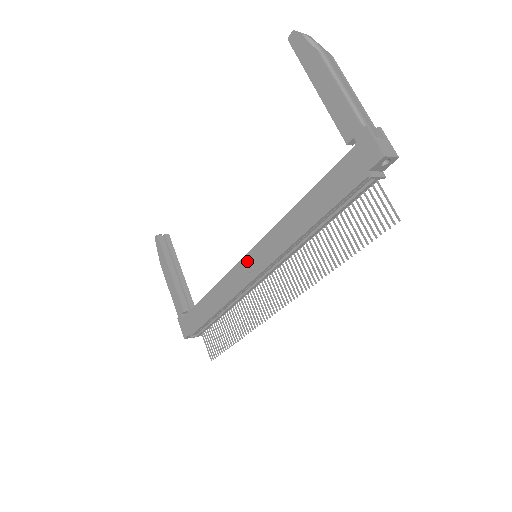
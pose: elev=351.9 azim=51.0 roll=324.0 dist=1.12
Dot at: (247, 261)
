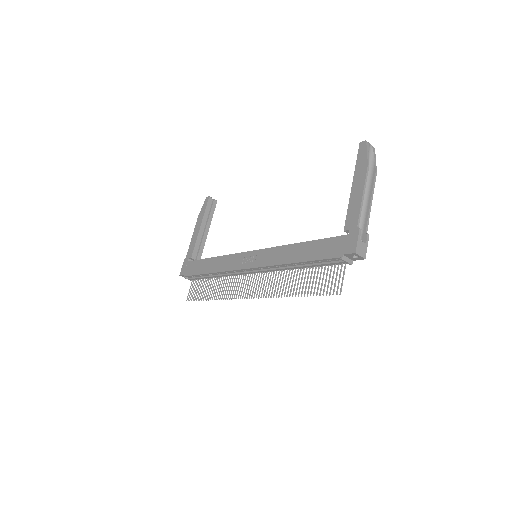
Dot at: (248, 255)
